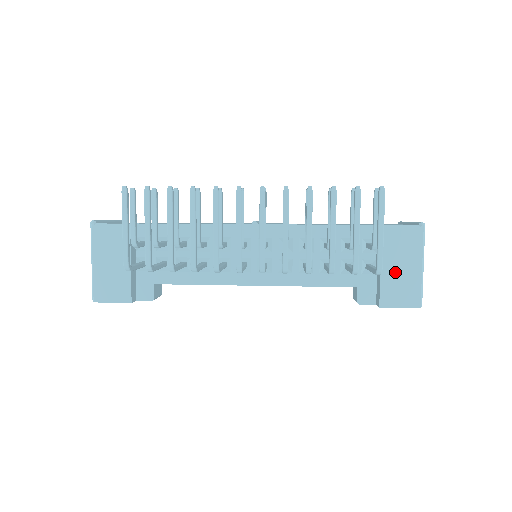
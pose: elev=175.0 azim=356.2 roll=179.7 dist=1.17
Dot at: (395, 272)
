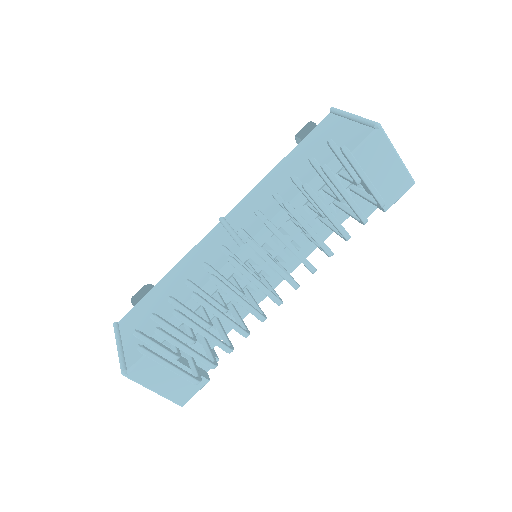
Dot at: (381, 180)
